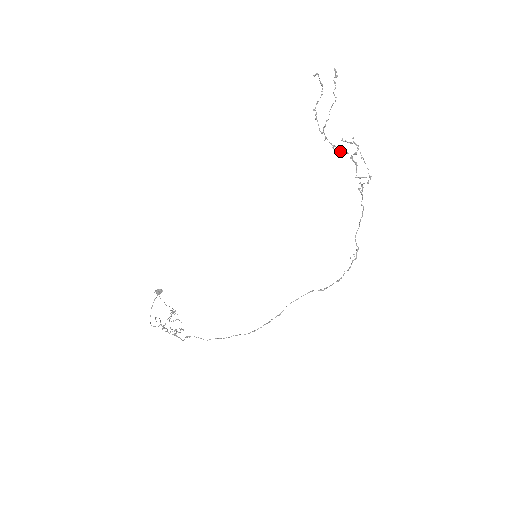
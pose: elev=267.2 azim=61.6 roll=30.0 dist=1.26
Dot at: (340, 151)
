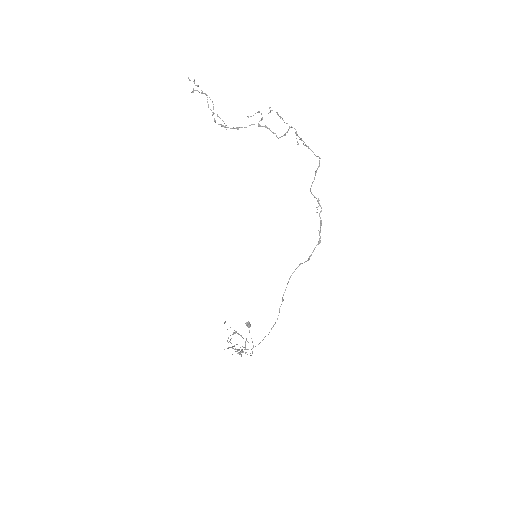
Dot at: occluded
